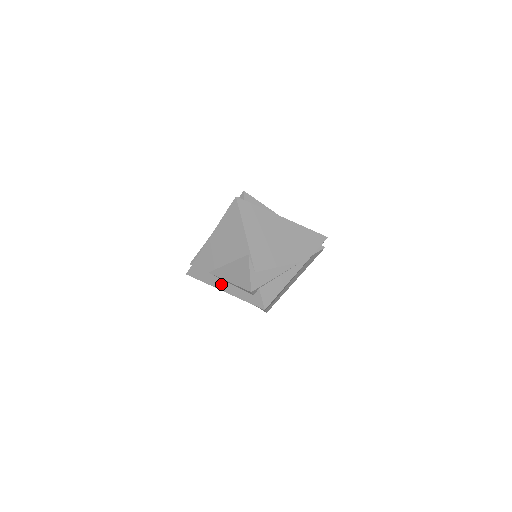
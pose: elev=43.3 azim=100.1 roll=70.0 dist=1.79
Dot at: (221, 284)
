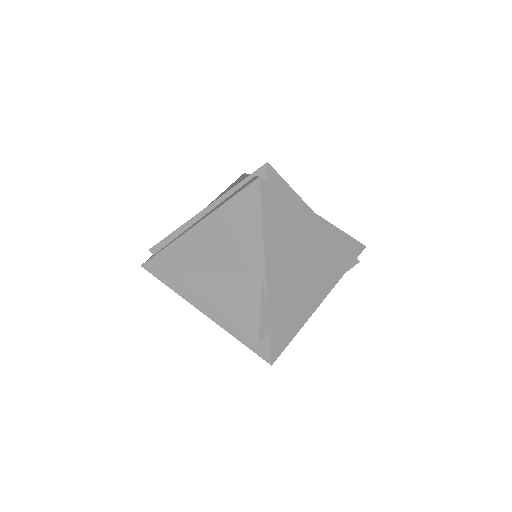
Dot at: (202, 302)
